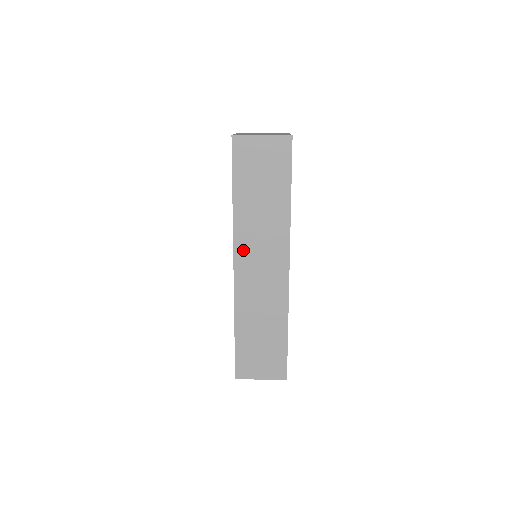
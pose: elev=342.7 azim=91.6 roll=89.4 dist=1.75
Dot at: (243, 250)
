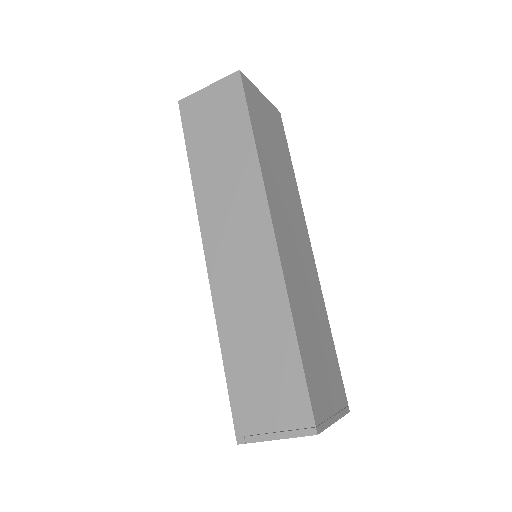
Dot at: (212, 229)
